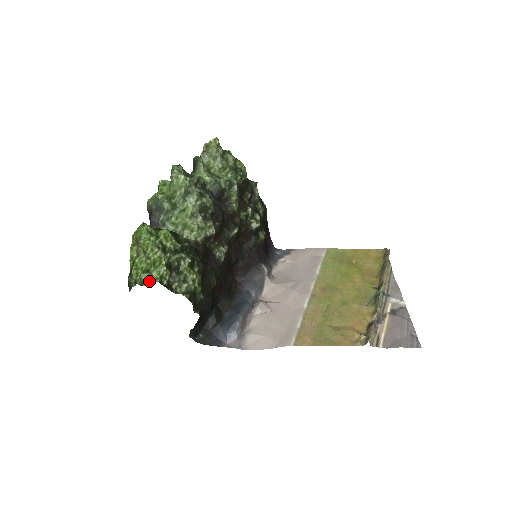
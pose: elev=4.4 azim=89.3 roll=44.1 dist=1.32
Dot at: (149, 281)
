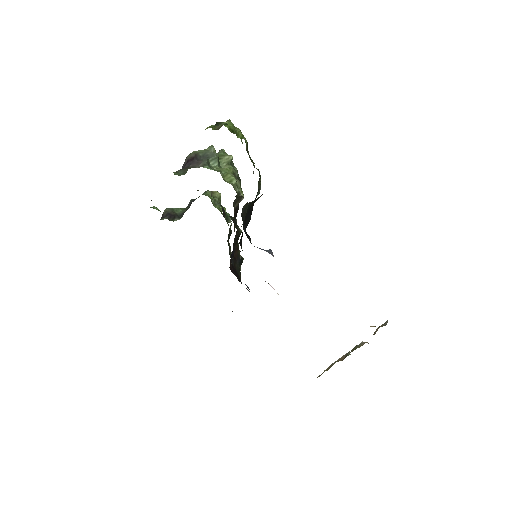
Dot at: occluded
